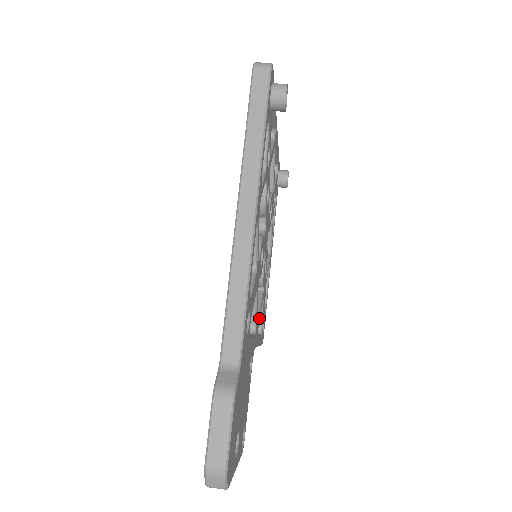
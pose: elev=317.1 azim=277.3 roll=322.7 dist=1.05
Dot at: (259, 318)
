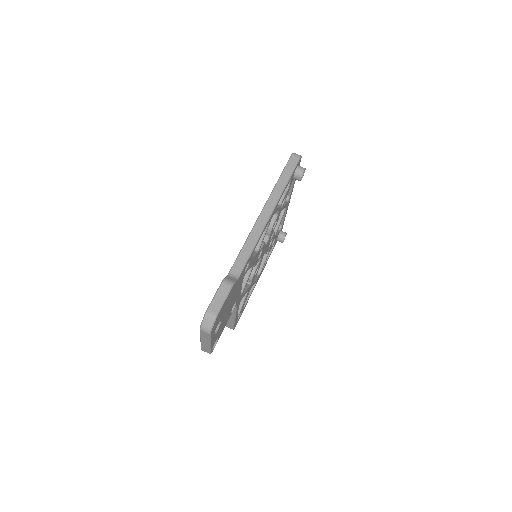
Dot at: occluded
